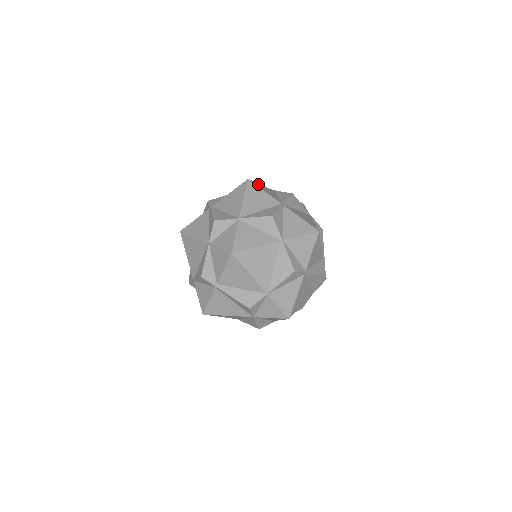
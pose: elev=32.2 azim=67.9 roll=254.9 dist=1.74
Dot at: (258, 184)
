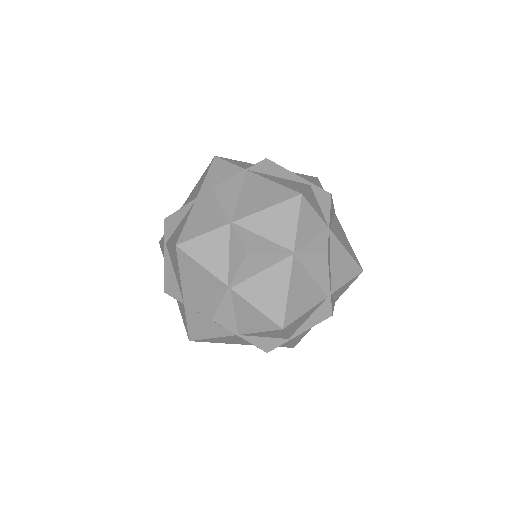
Dot at: (194, 243)
